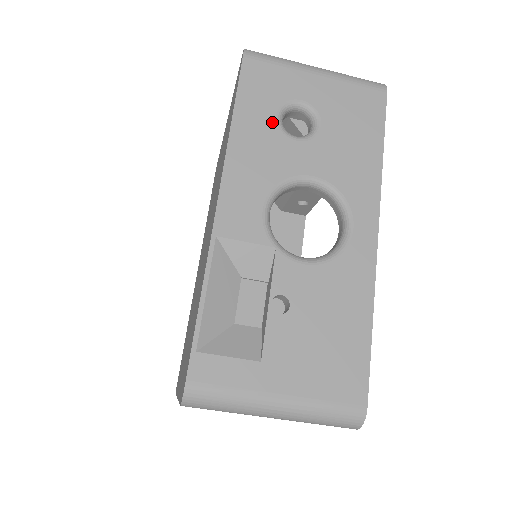
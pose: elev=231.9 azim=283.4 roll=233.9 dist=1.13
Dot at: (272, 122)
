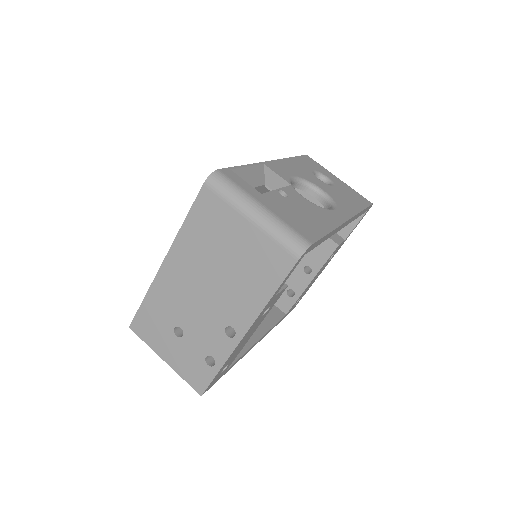
Dot at: (310, 170)
